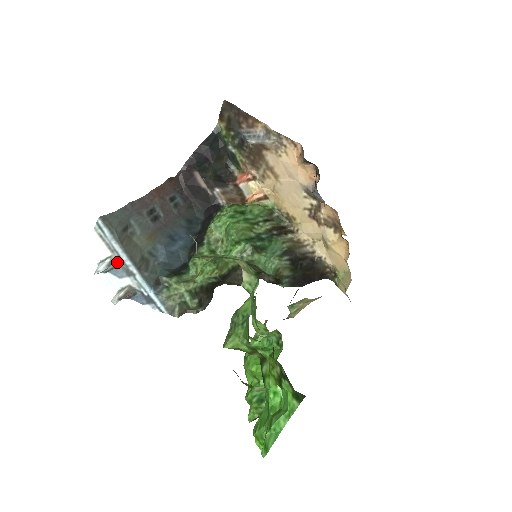
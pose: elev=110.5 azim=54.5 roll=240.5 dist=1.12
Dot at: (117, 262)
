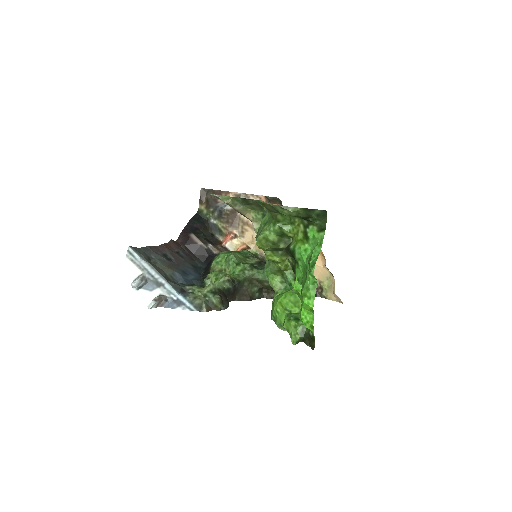
Dot at: (147, 278)
